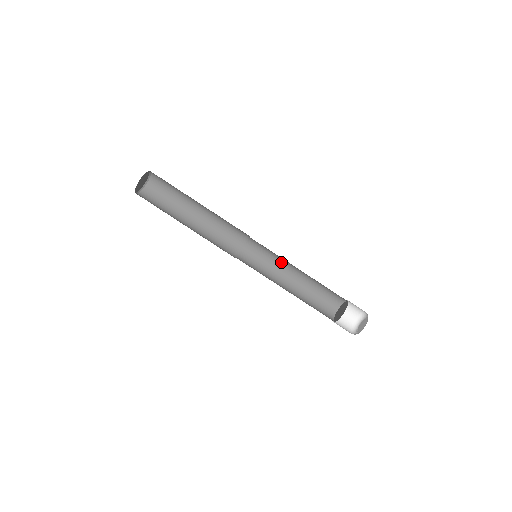
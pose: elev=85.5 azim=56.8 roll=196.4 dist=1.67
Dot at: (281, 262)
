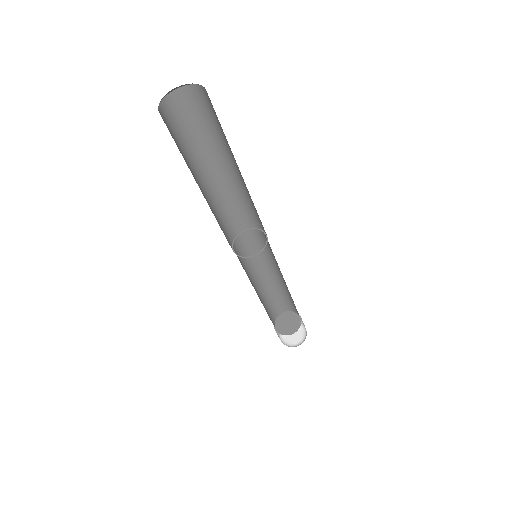
Dot at: occluded
